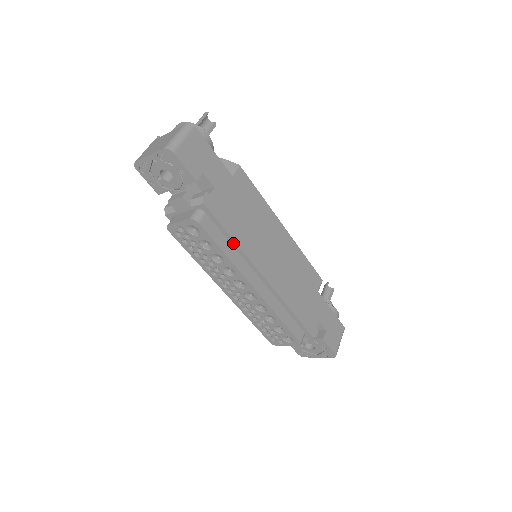
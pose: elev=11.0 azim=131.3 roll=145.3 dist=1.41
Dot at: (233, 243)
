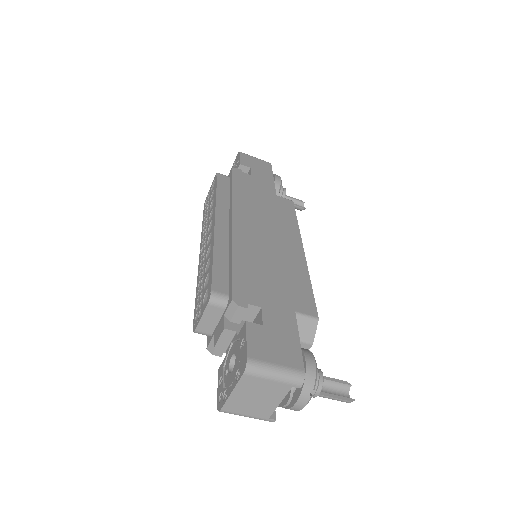
Dot at: (231, 194)
